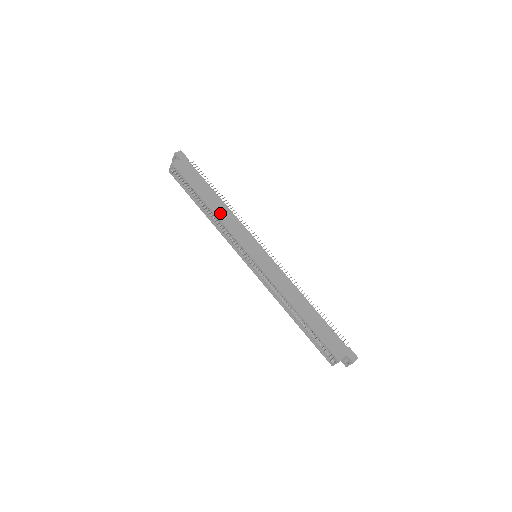
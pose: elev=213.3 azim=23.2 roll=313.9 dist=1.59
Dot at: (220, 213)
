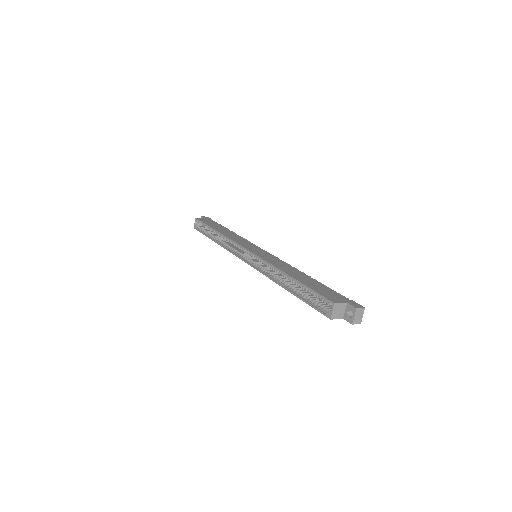
Dot at: (227, 234)
